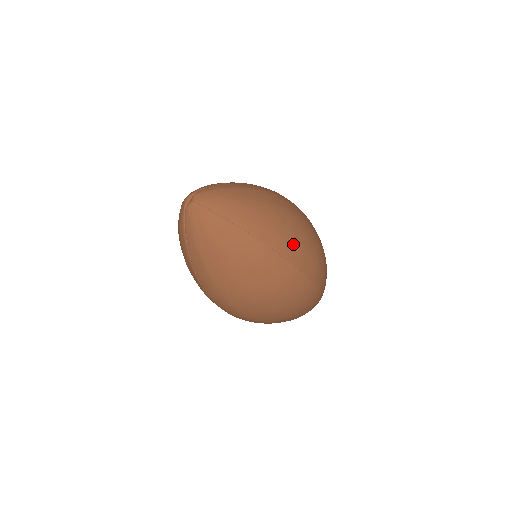
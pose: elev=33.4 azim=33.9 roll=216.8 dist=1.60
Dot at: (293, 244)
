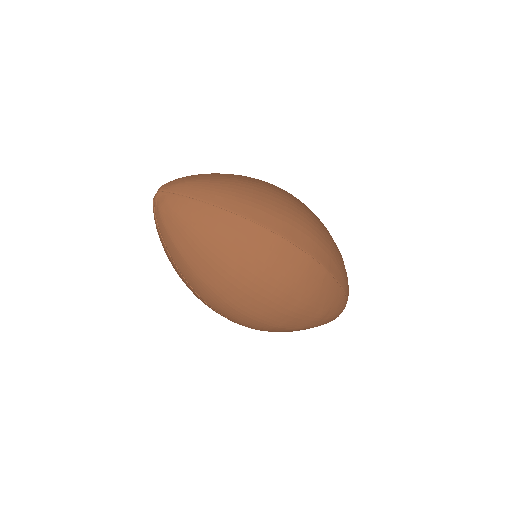
Dot at: (272, 213)
